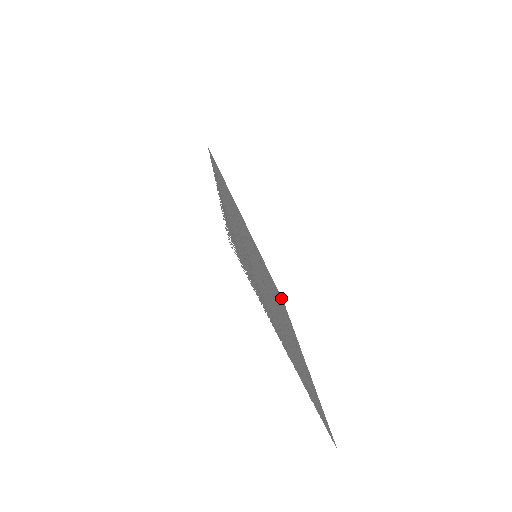
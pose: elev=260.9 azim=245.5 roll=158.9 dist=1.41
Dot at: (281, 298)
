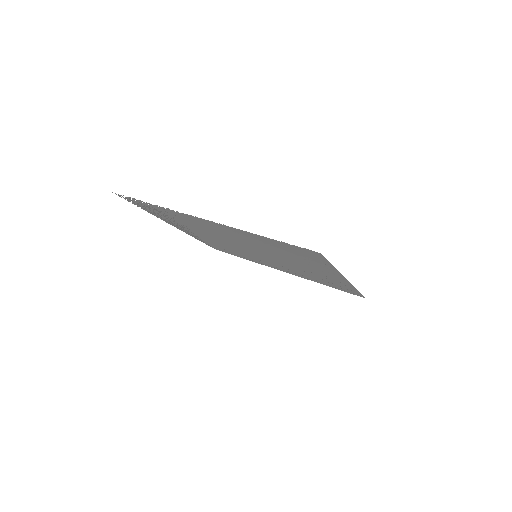
Dot at: (354, 294)
